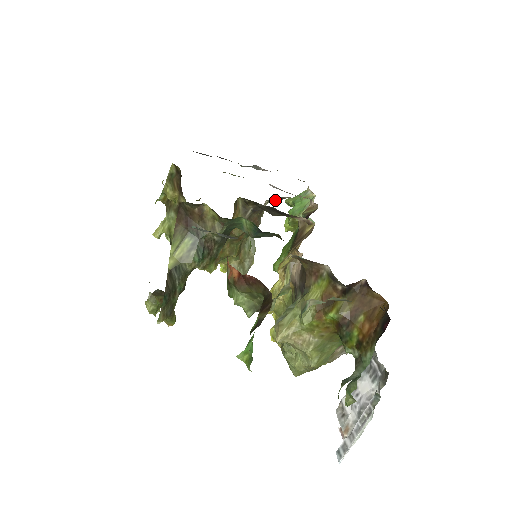
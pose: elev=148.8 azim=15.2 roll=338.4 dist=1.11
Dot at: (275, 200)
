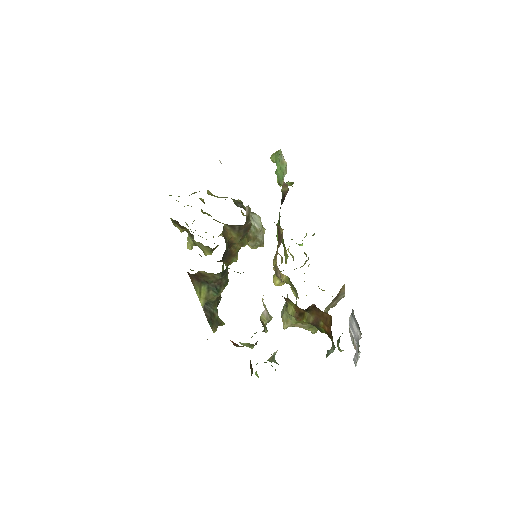
Dot at: occluded
